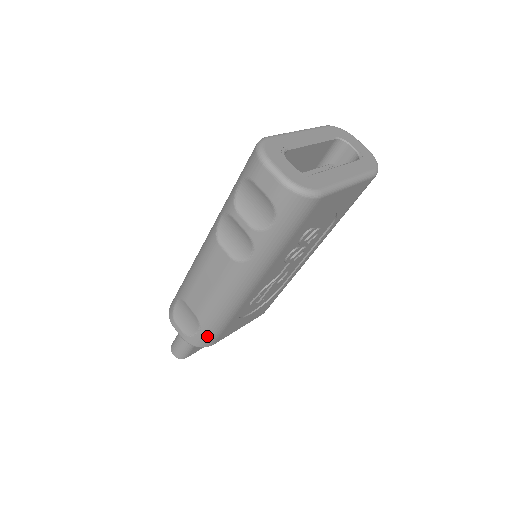
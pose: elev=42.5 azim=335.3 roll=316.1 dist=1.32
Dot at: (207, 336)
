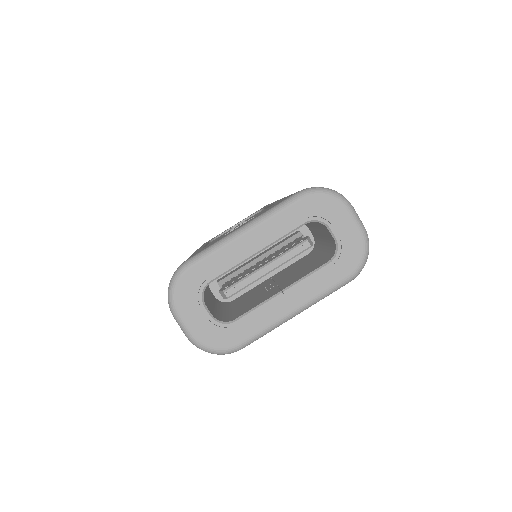
Dot at: occluded
